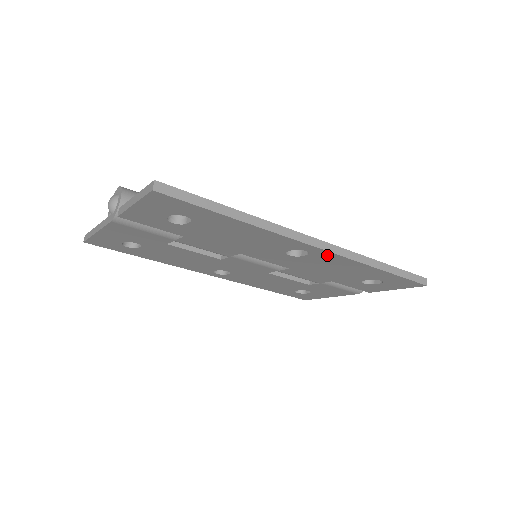
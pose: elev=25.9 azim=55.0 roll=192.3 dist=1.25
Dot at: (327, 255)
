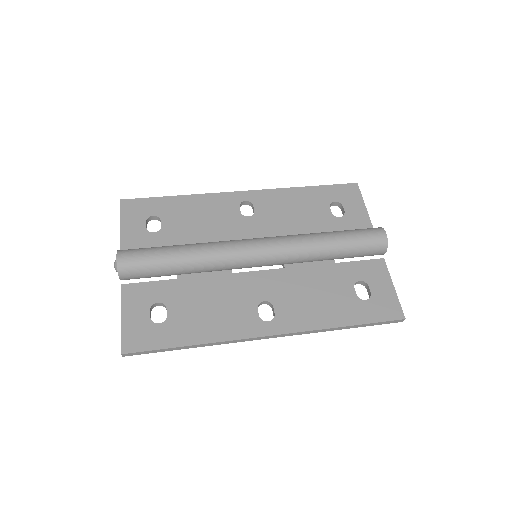
Dot at: occluded
